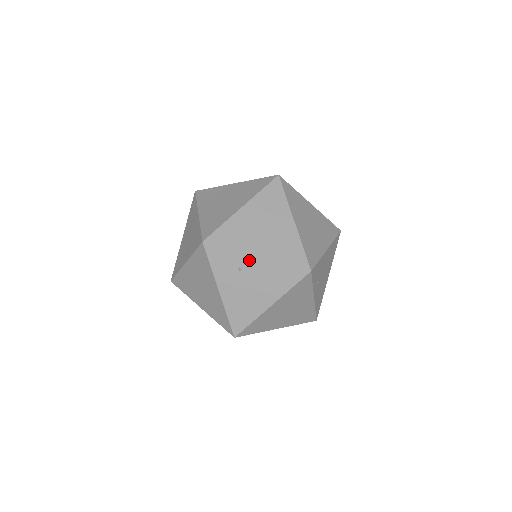
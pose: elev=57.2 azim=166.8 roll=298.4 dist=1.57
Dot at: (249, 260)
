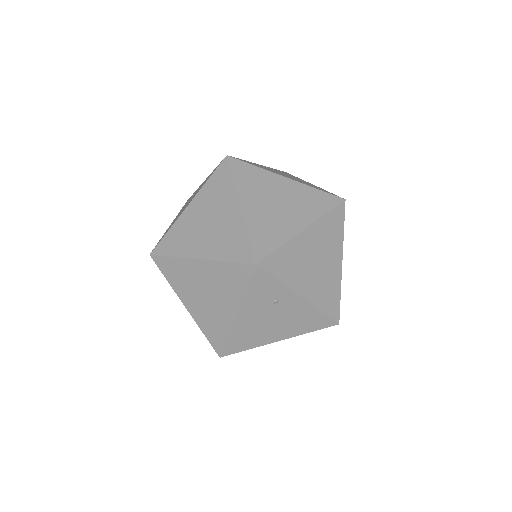
Dot at: (291, 297)
